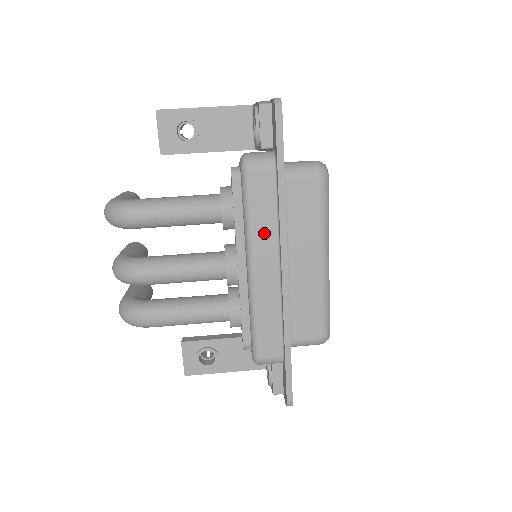
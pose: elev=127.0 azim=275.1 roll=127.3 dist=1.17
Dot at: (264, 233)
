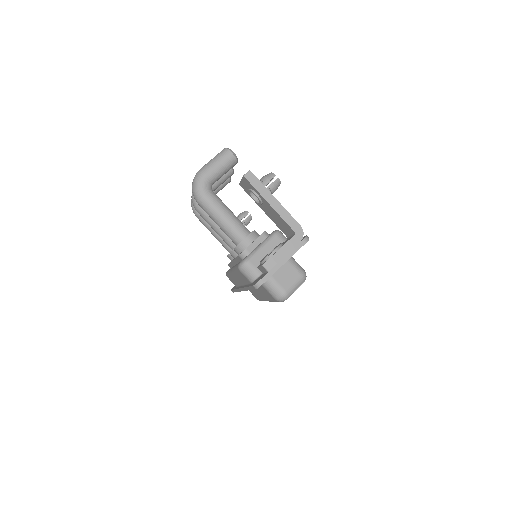
Dot at: (239, 278)
